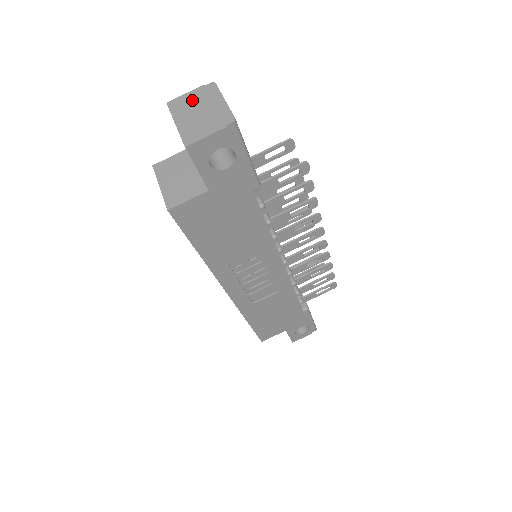
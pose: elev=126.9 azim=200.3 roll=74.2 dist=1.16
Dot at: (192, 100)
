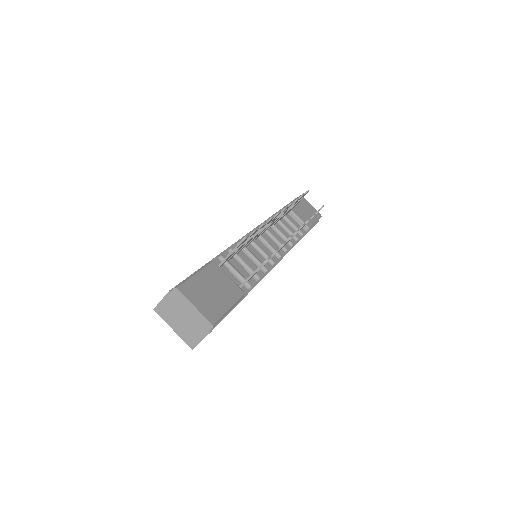
Dot at: (170, 307)
